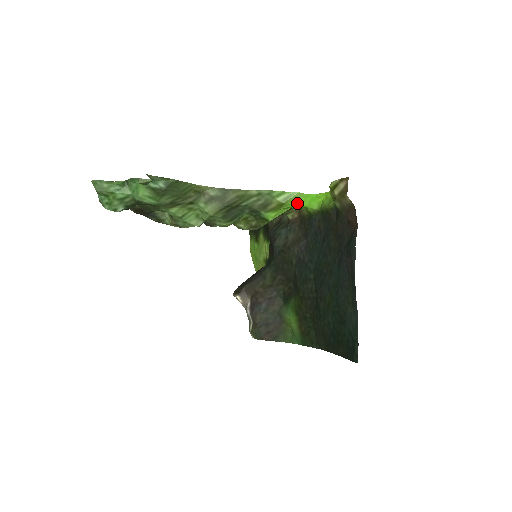
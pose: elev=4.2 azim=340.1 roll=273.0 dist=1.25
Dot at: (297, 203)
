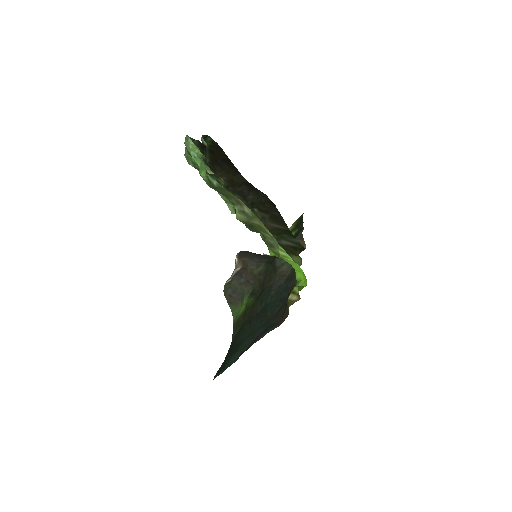
Dot at: (291, 263)
